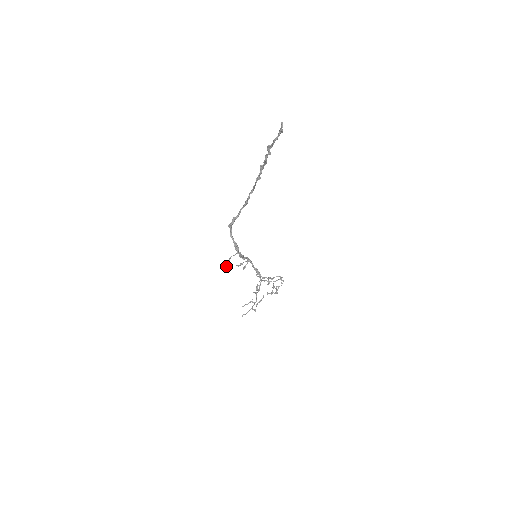
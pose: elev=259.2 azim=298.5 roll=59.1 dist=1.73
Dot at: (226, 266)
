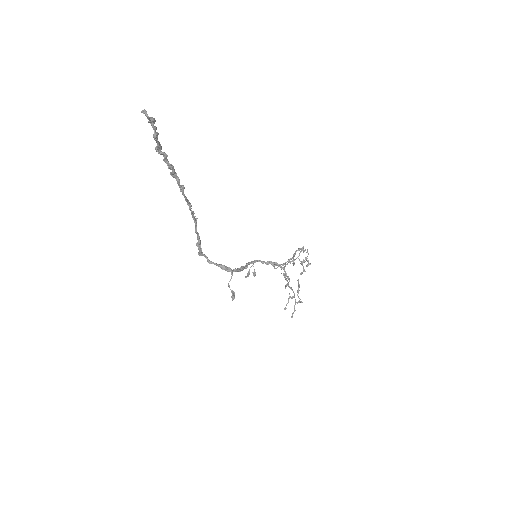
Dot at: occluded
